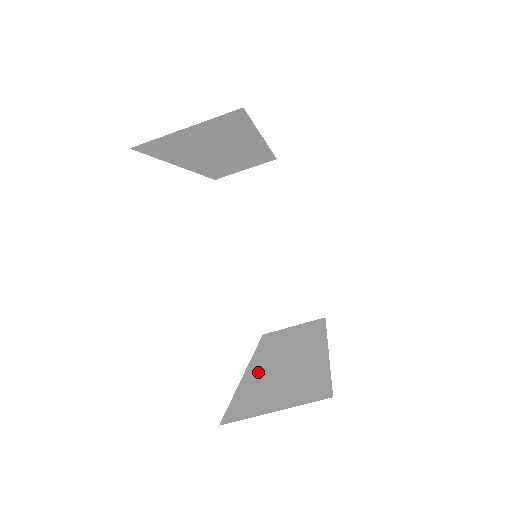
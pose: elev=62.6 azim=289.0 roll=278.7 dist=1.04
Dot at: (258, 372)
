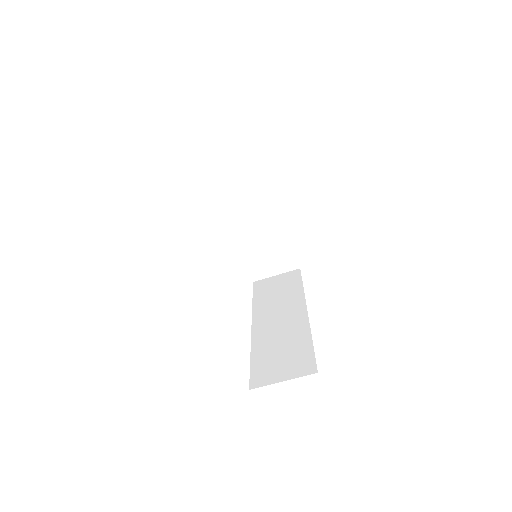
Dot at: (262, 335)
